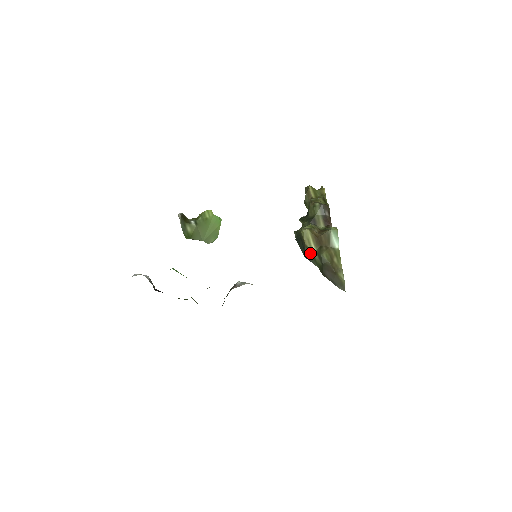
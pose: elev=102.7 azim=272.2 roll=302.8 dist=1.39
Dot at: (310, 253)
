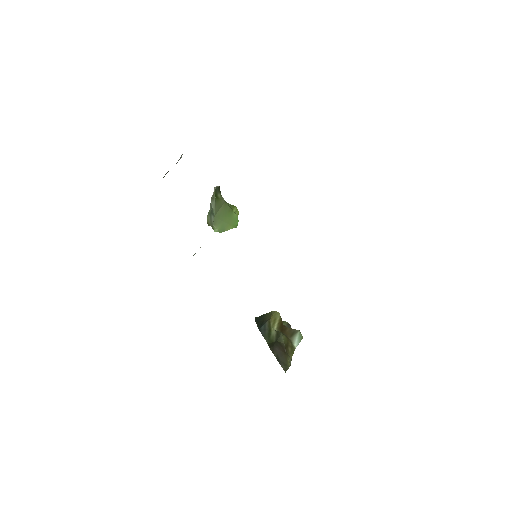
Dot at: (269, 328)
